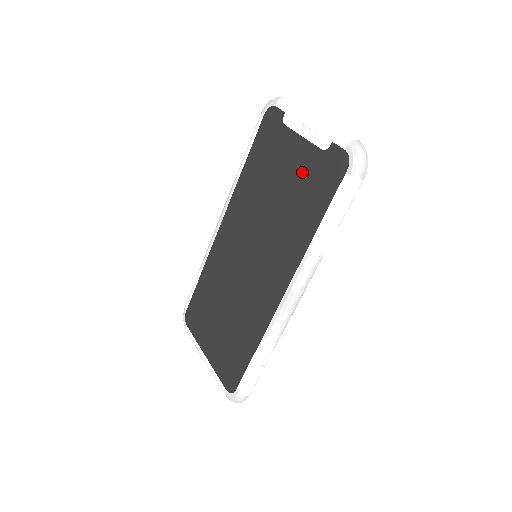
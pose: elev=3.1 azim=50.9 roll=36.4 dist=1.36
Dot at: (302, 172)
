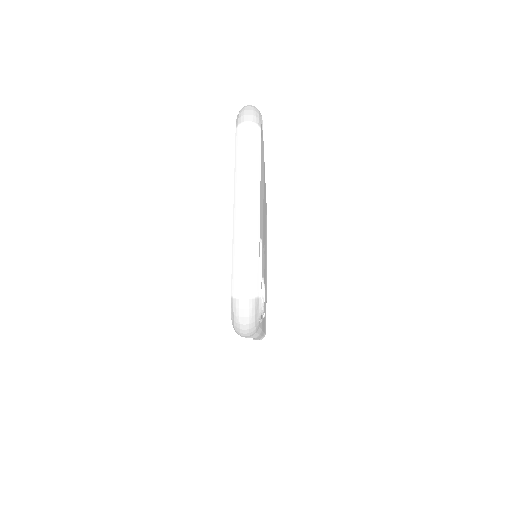
Dot at: occluded
